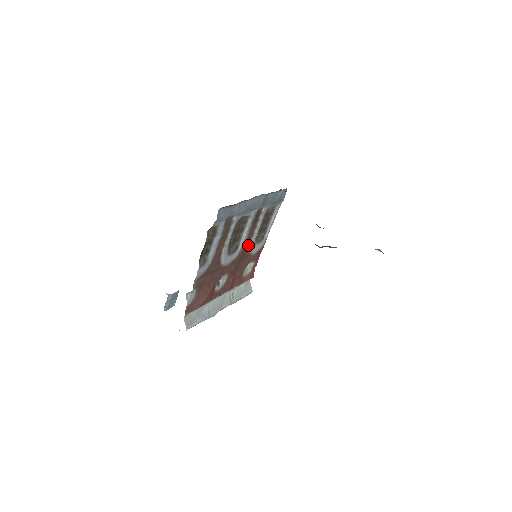
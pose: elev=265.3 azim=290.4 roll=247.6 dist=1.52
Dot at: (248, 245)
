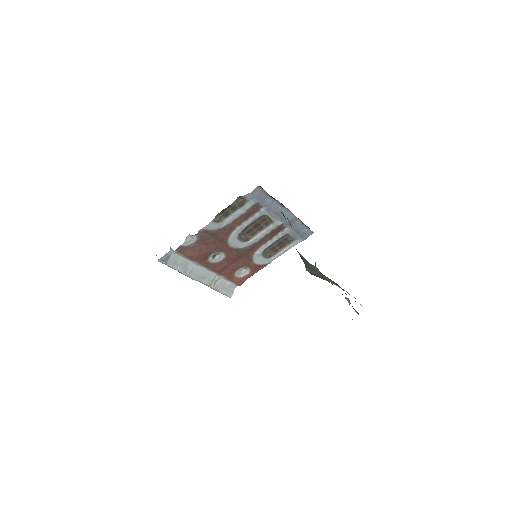
Dot at: (256, 249)
